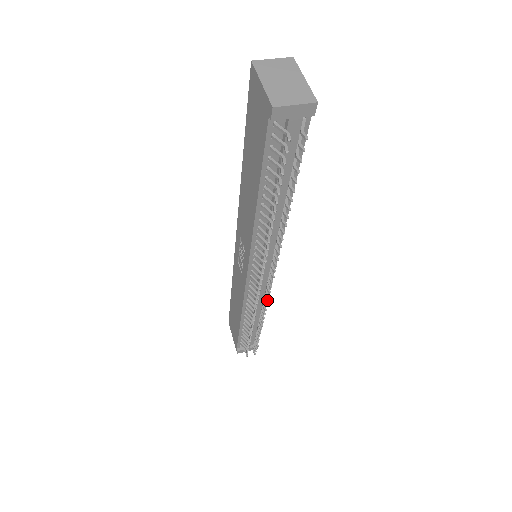
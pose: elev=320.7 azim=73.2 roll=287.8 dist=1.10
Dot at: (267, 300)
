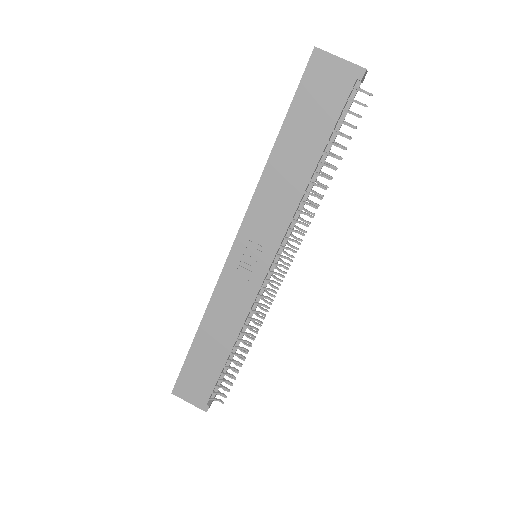
Dot at: (274, 295)
